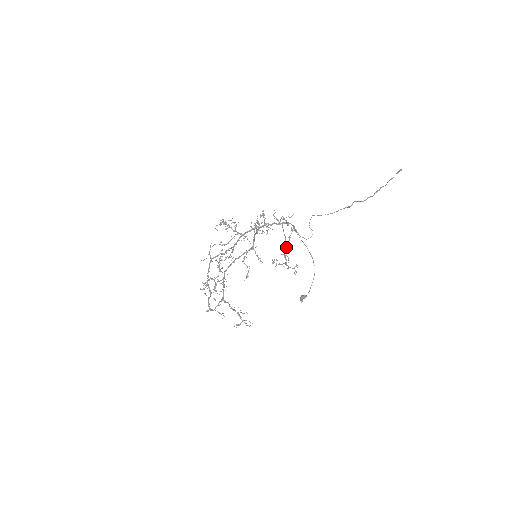
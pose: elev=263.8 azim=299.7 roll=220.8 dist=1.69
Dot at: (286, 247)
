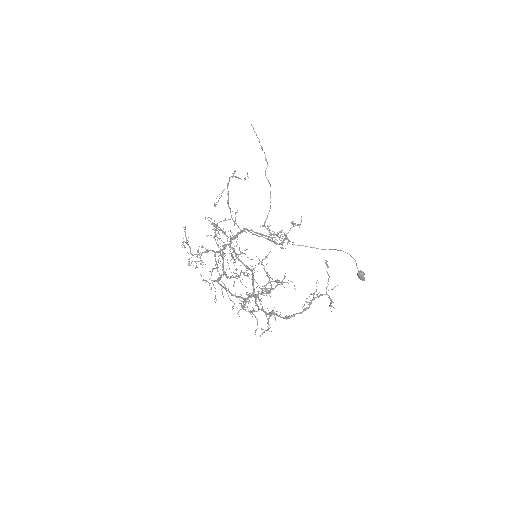
Dot at: (273, 241)
